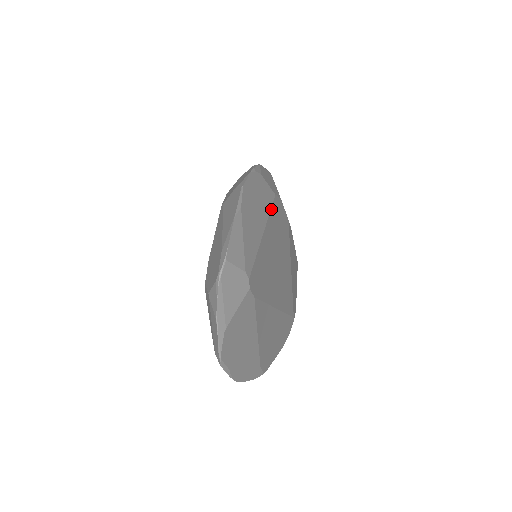
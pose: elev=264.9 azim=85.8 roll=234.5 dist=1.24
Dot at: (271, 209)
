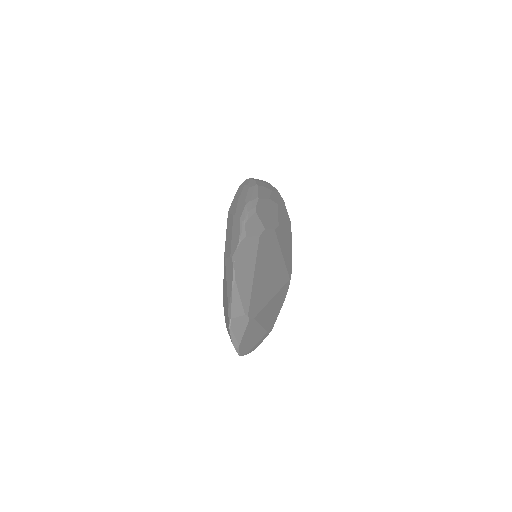
Dot at: (257, 251)
